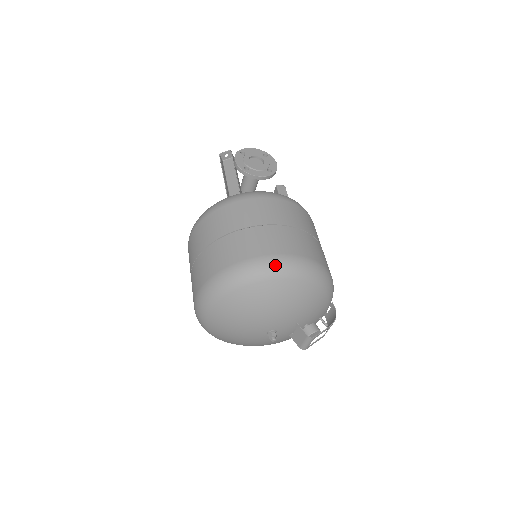
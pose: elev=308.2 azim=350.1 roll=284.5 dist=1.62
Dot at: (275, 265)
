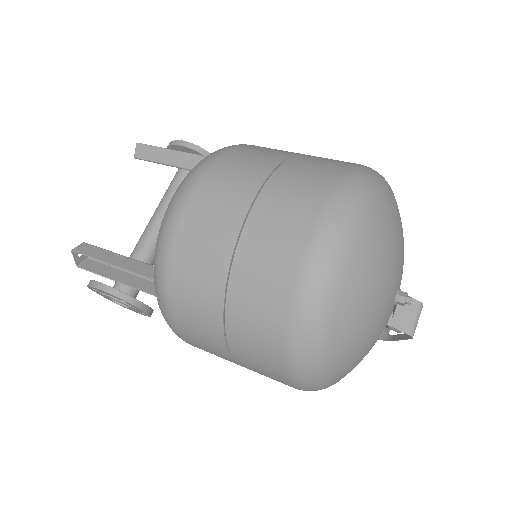
Dot at: occluded
